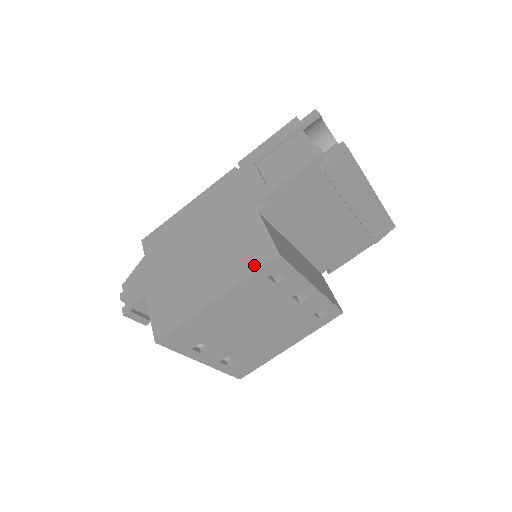
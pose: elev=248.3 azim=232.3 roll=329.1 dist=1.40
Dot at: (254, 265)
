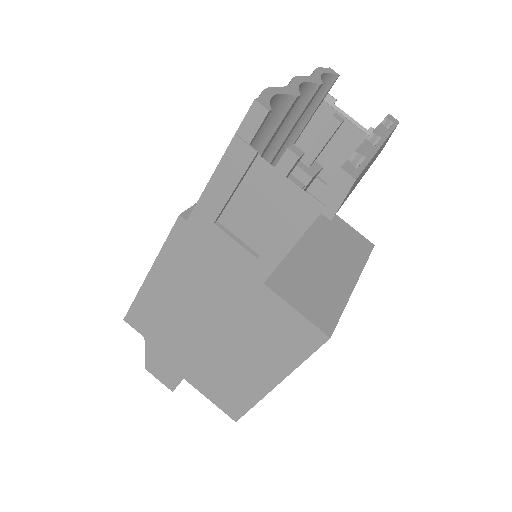
Dot at: (303, 350)
